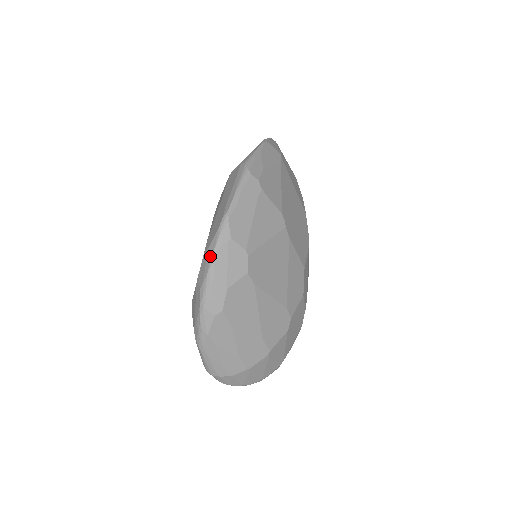
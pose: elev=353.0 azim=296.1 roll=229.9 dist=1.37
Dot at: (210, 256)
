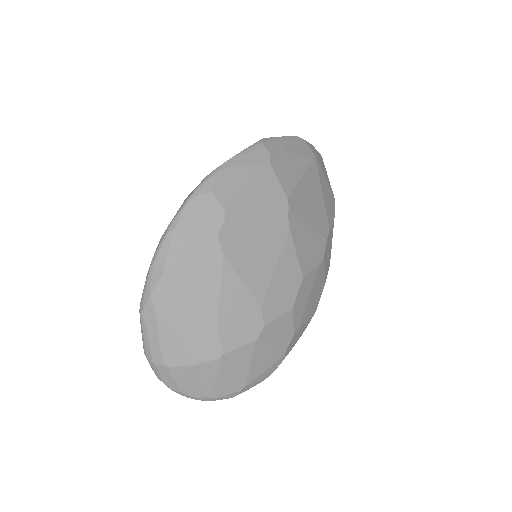
Dot at: (182, 204)
